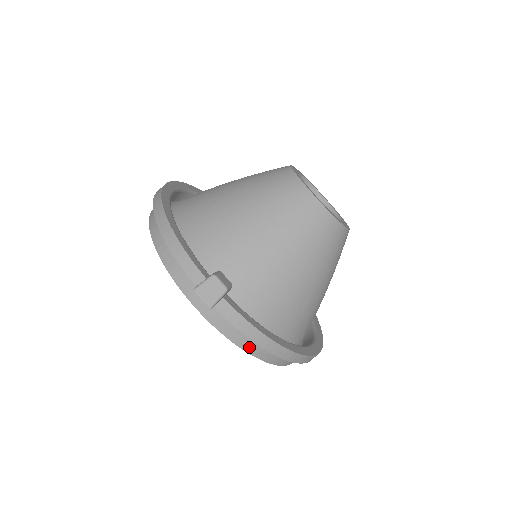
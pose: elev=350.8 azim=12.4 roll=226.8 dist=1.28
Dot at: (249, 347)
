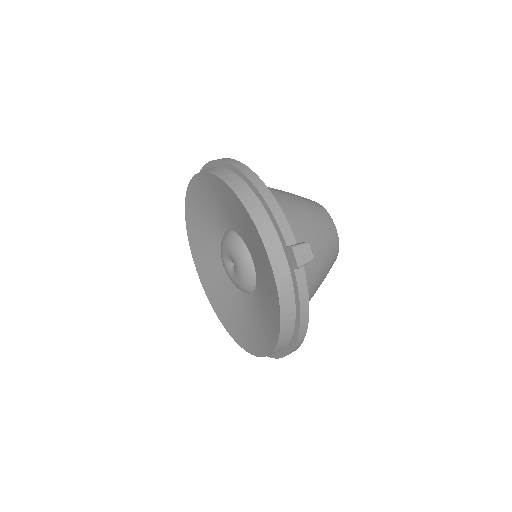
Dot at: (286, 318)
